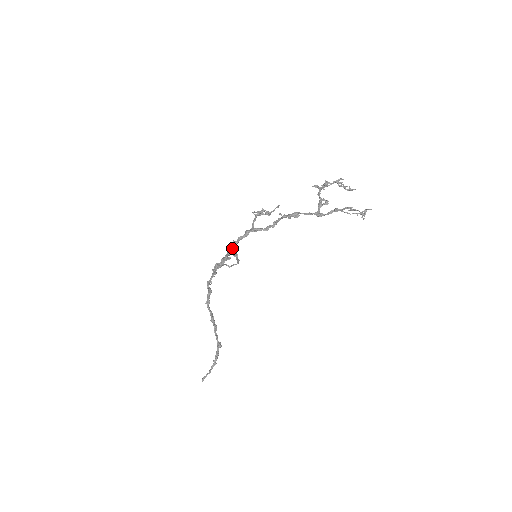
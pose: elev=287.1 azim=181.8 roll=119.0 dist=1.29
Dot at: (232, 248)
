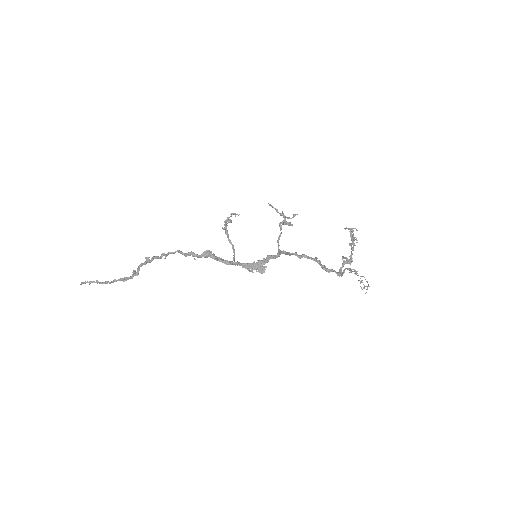
Dot at: (264, 269)
